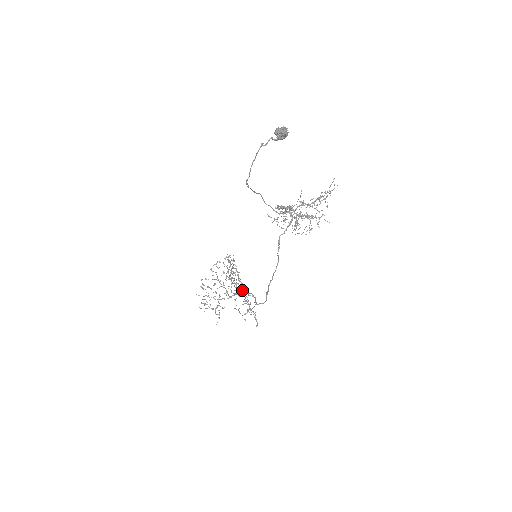
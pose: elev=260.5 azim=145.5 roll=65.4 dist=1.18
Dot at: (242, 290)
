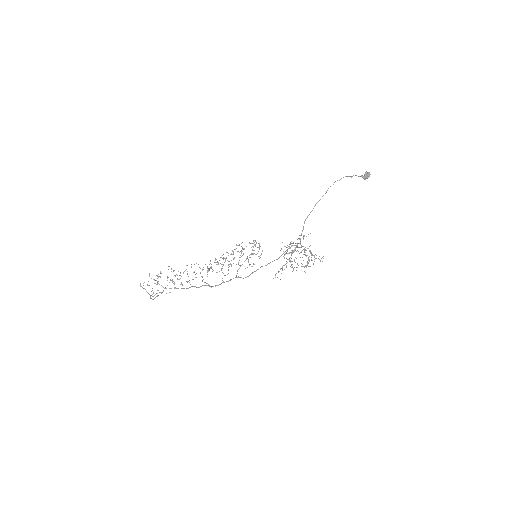
Dot at: occluded
